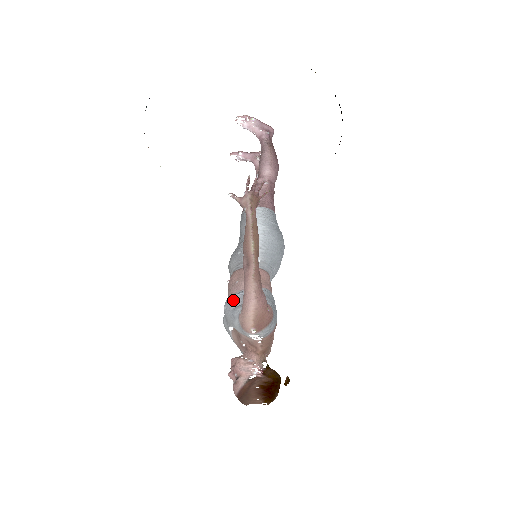
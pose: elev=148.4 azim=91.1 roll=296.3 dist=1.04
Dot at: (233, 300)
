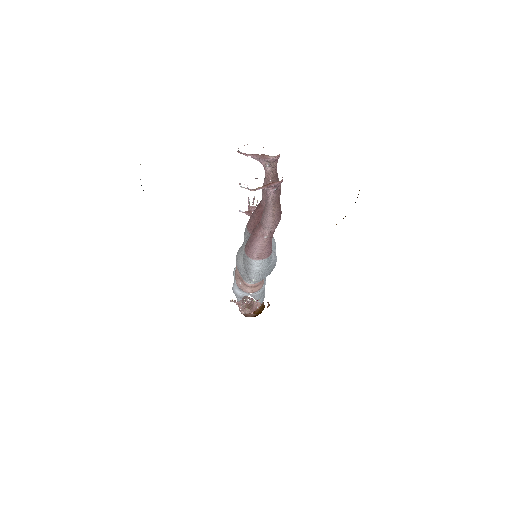
Dot at: (237, 296)
